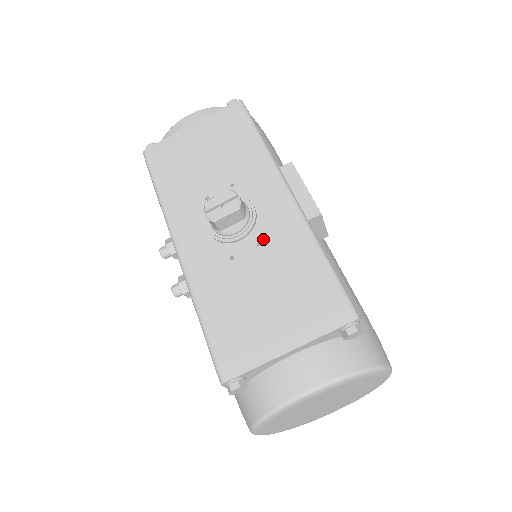
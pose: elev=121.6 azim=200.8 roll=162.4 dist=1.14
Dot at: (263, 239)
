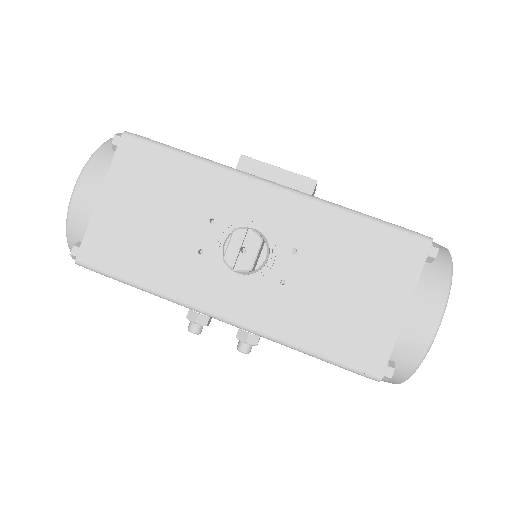
Dot at: (294, 244)
